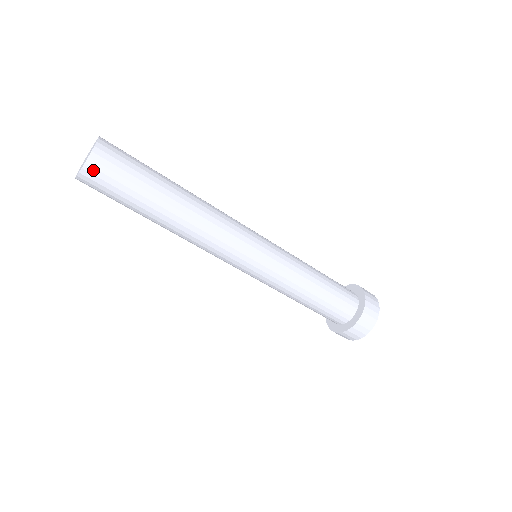
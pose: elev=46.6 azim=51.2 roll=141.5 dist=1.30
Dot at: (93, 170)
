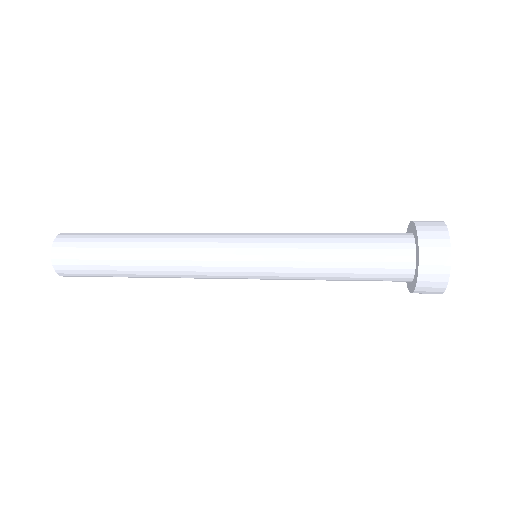
Dot at: occluded
